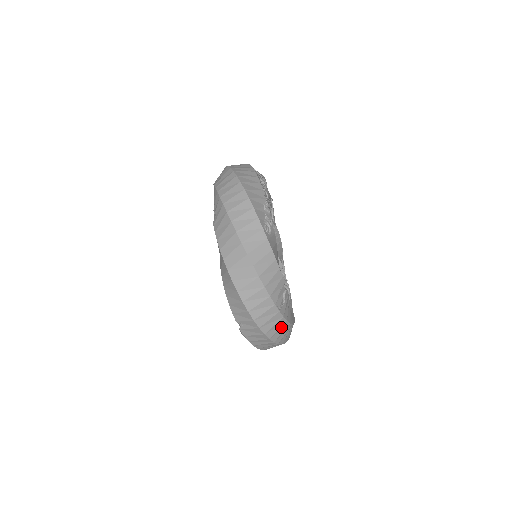
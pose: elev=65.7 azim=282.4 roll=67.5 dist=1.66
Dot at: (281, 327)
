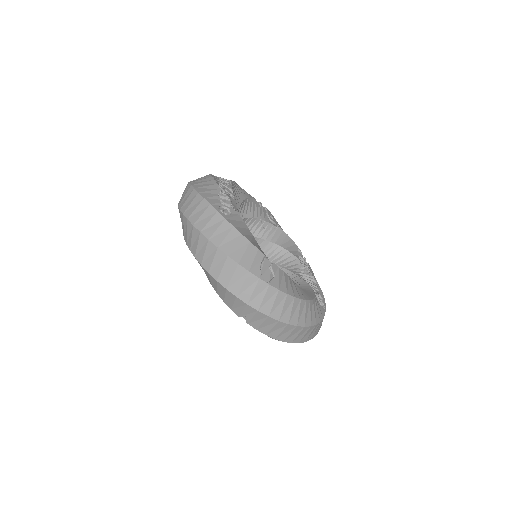
Dot at: (285, 303)
